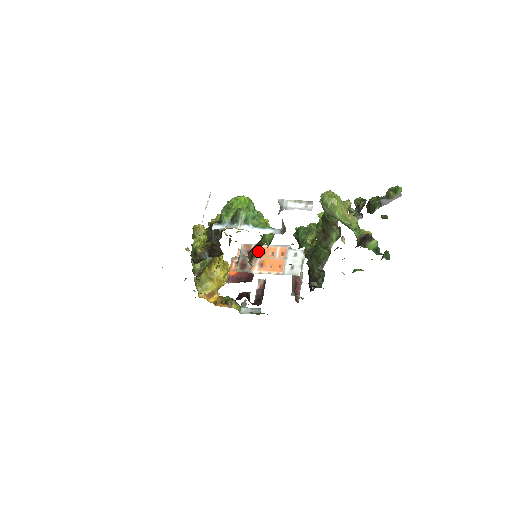
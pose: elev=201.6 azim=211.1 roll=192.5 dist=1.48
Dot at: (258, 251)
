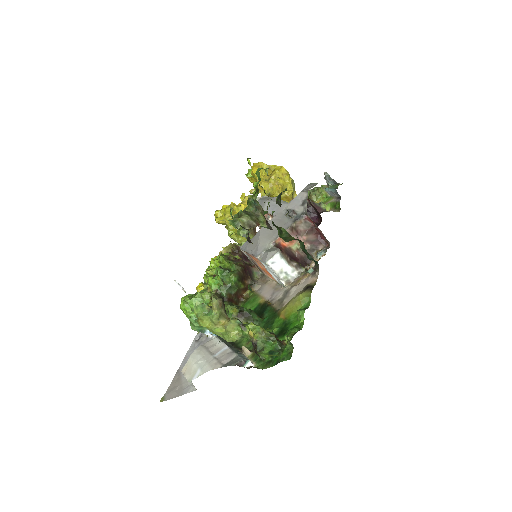
Dot at: (251, 258)
